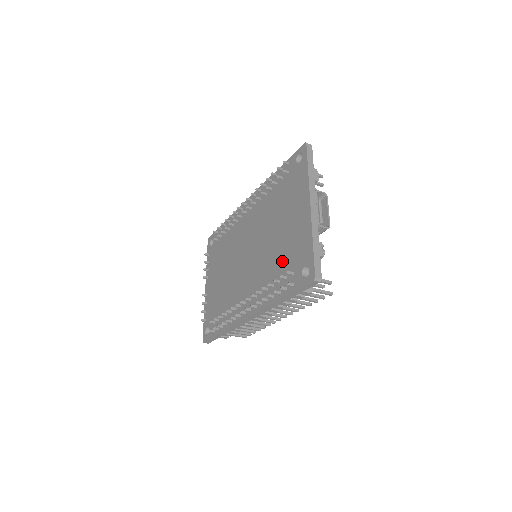
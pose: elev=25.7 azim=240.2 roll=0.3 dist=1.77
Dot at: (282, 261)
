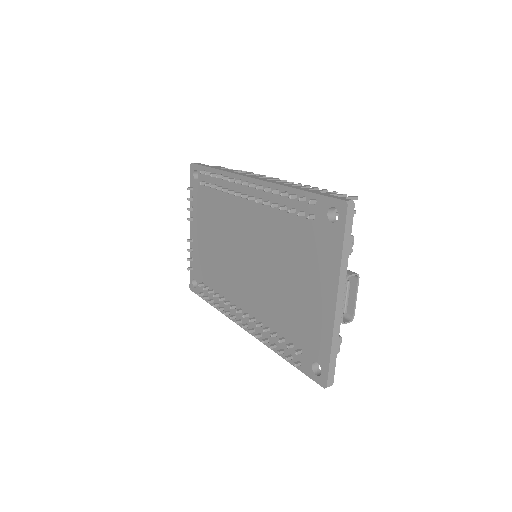
Dot at: (290, 322)
